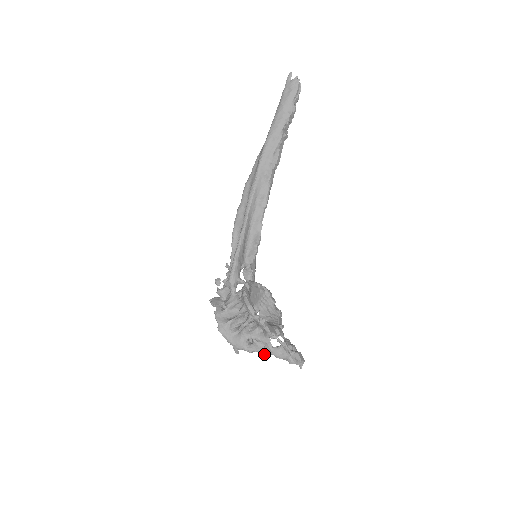
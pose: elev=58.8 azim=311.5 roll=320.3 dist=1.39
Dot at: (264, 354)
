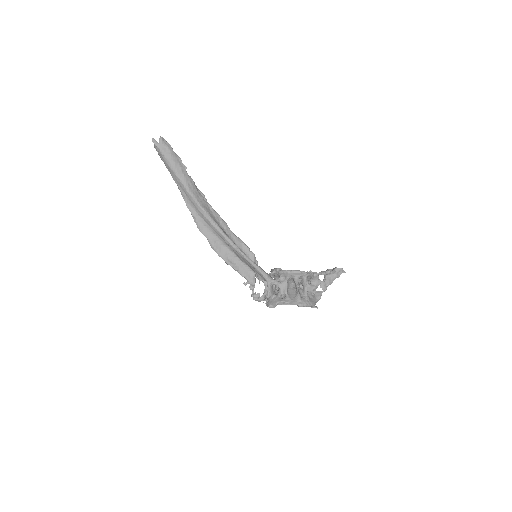
Dot at: occluded
